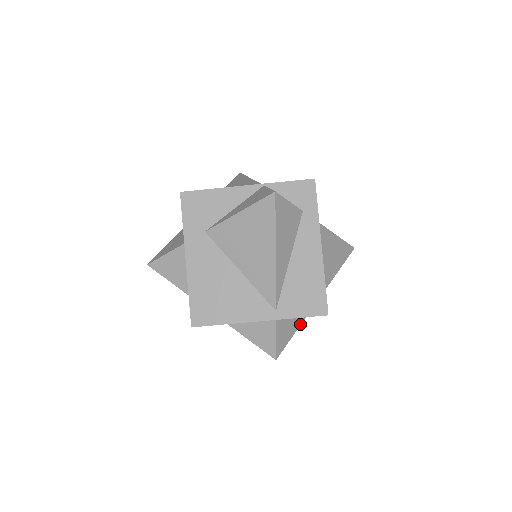
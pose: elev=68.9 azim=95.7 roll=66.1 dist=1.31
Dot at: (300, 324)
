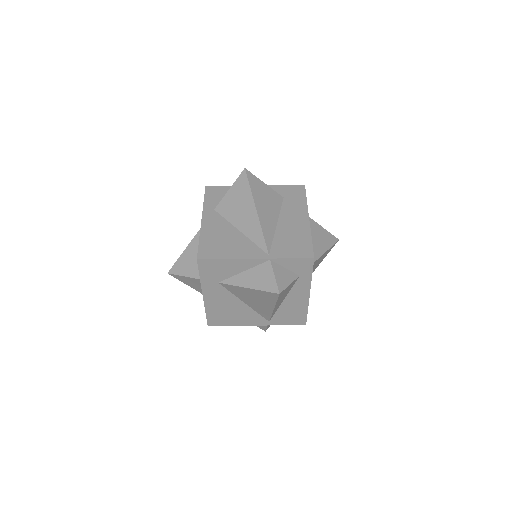
Dot at: occluded
